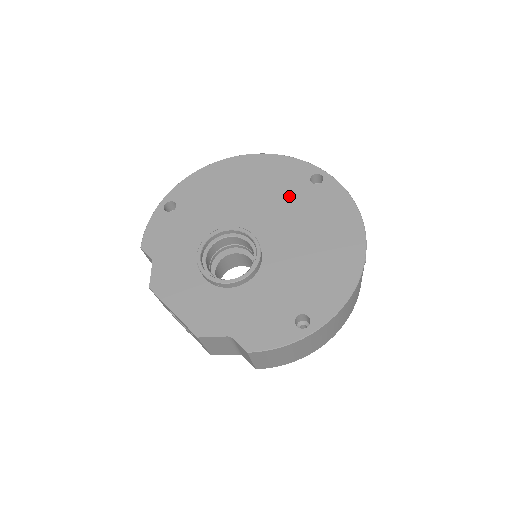
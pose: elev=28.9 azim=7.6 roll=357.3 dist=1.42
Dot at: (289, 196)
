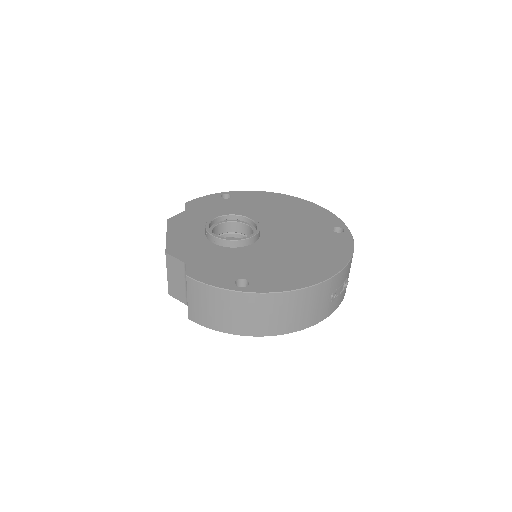
Dot at: (309, 227)
